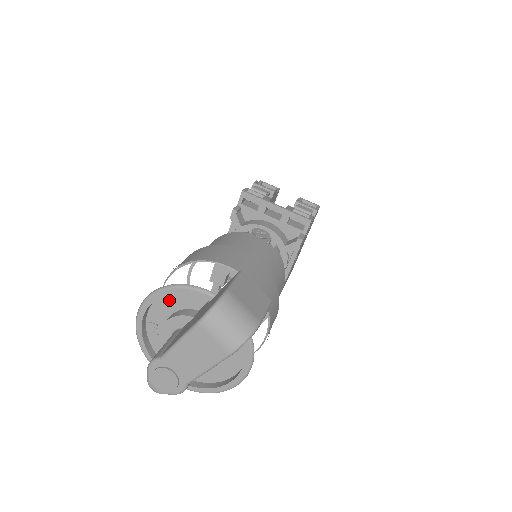
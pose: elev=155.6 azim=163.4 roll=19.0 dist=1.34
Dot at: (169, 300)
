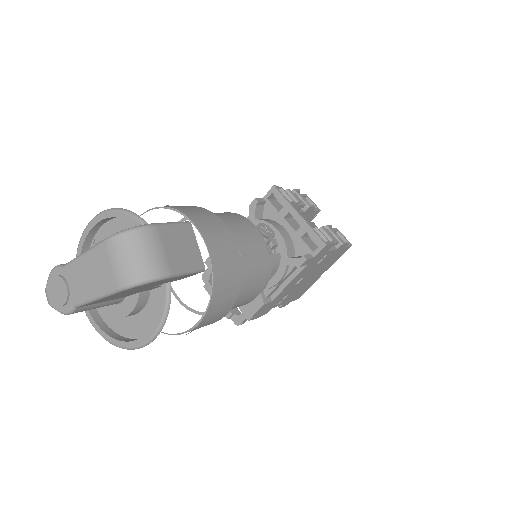
Dot at: (118, 227)
